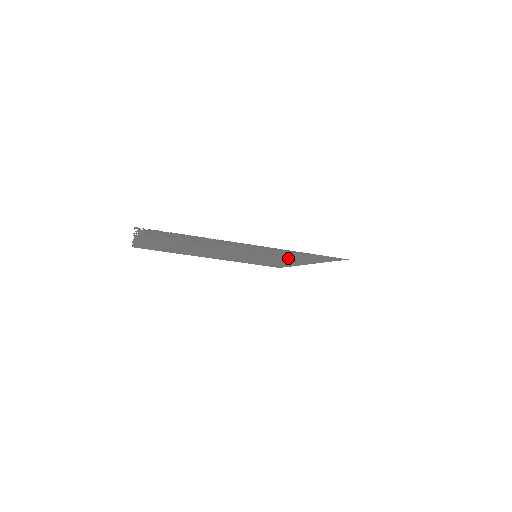
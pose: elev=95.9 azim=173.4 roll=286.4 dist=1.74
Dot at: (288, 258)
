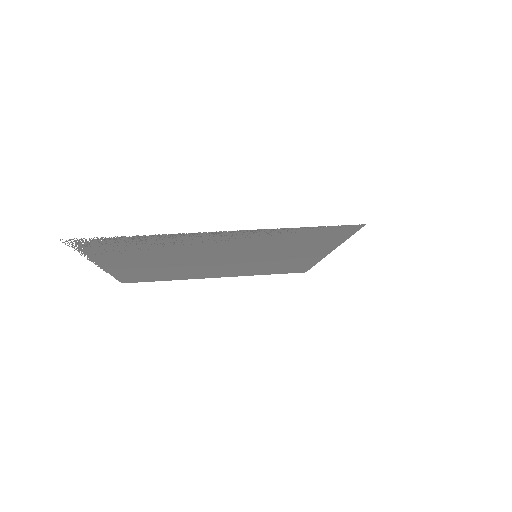
Dot at: (295, 248)
